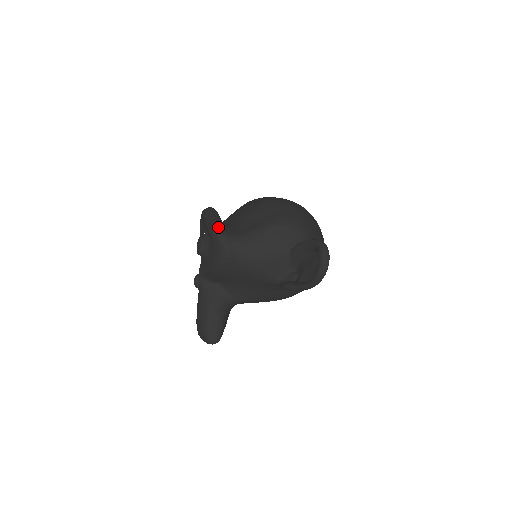
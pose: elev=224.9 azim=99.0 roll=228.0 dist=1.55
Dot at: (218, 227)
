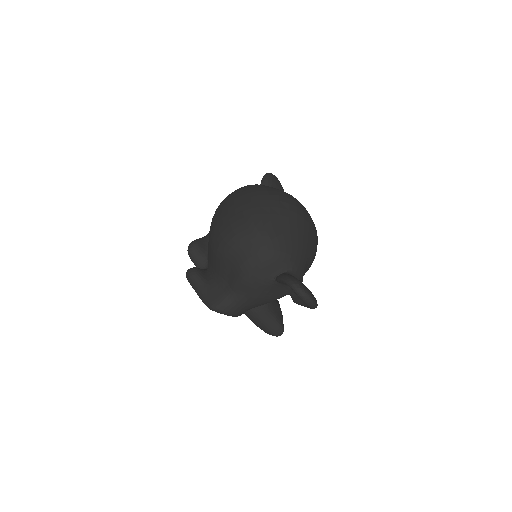
Dot at: (208, 300)
